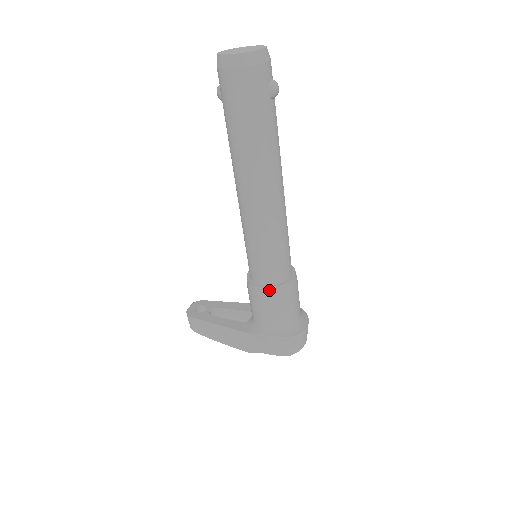
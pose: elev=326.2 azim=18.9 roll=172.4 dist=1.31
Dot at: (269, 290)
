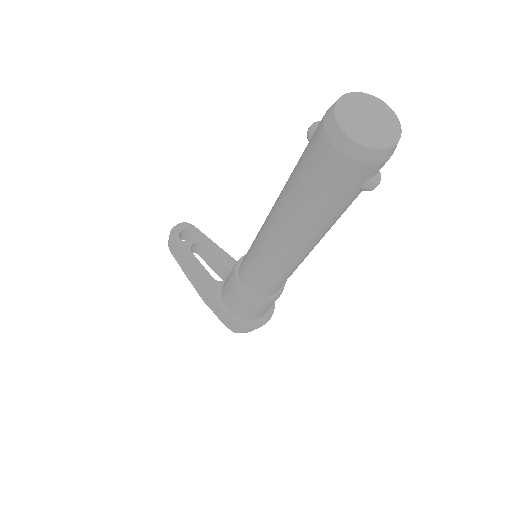
Dot at: (247, 296)
